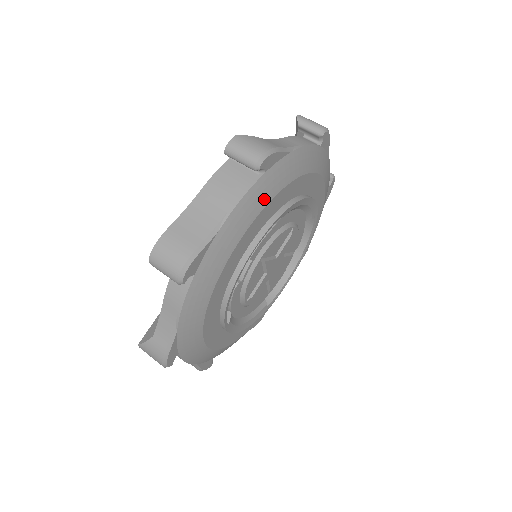
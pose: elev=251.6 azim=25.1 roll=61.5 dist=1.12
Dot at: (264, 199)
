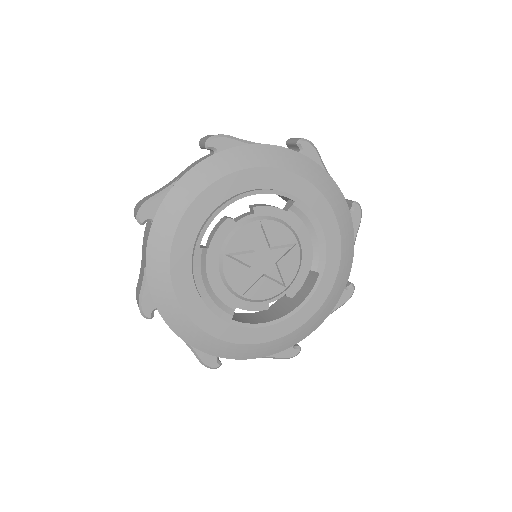
Dot at: (291, 166)
